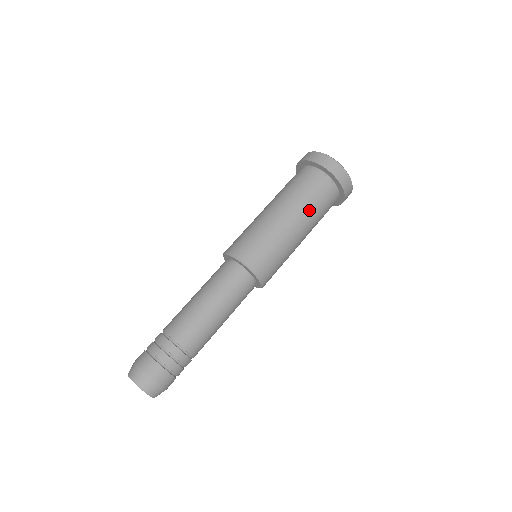
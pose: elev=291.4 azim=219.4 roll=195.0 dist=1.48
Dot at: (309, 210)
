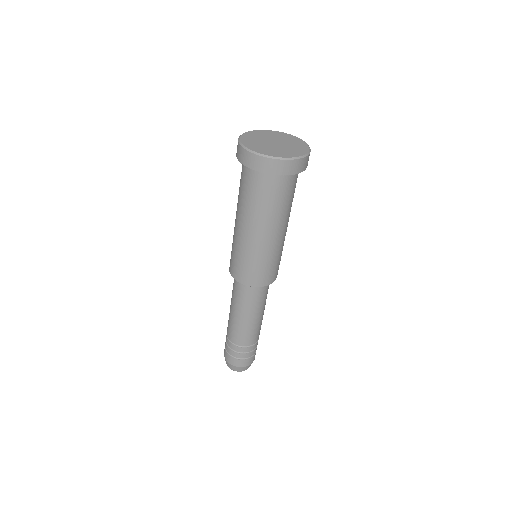
Dot at: (270, 215)
